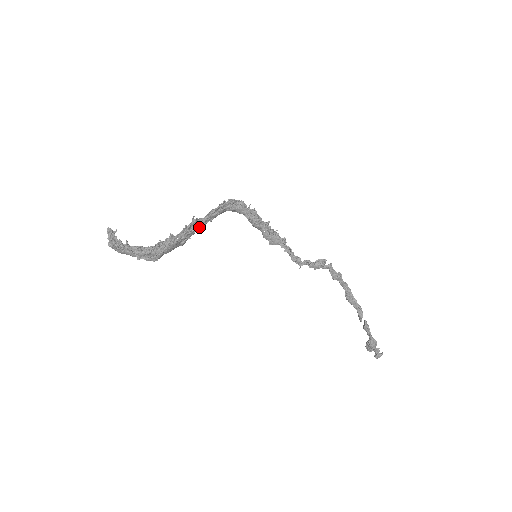
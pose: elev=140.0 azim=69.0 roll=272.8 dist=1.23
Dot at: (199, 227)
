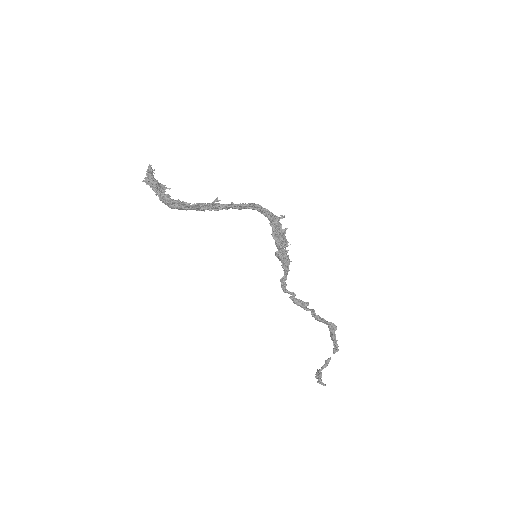
Dot at: (215, 209)
